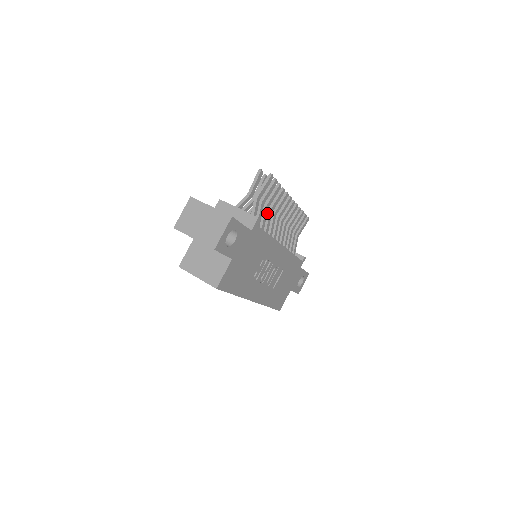
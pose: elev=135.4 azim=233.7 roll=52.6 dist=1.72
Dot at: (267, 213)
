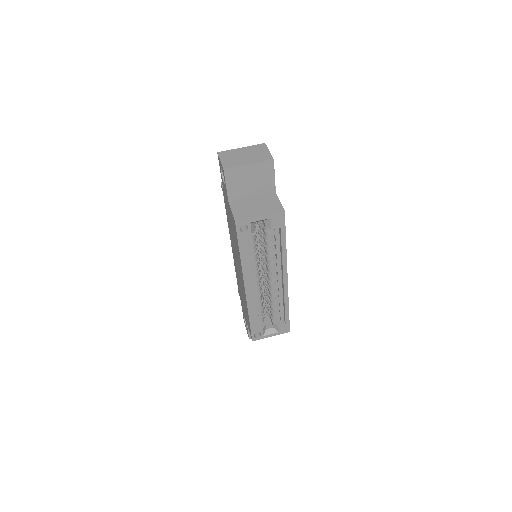
Dot at: occluded
